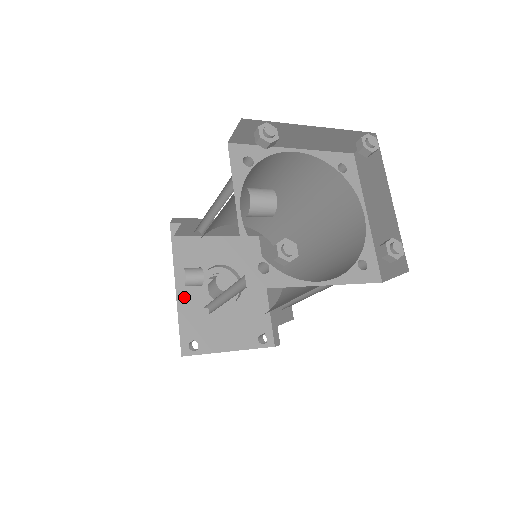
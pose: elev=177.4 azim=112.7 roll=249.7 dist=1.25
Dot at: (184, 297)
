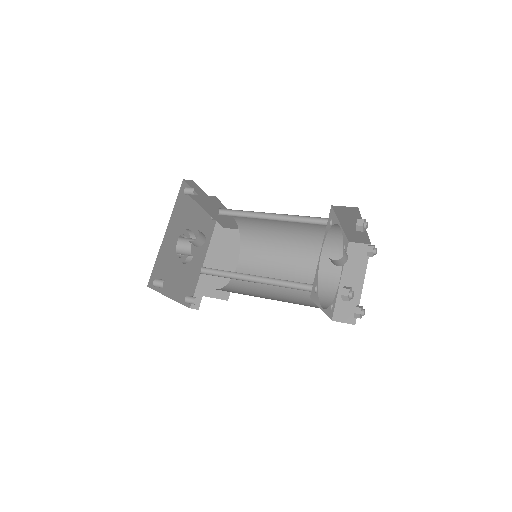
Dot at: (166, 242)
